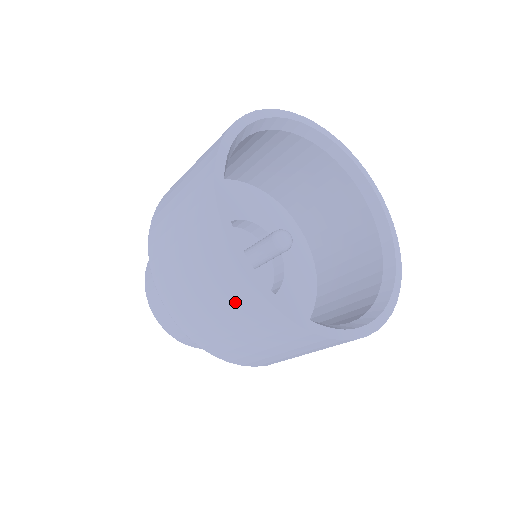
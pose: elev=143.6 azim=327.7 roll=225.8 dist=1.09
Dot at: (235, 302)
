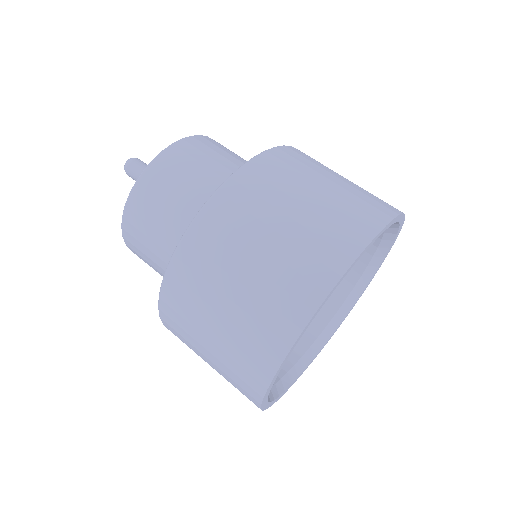
Dot at: occluded
